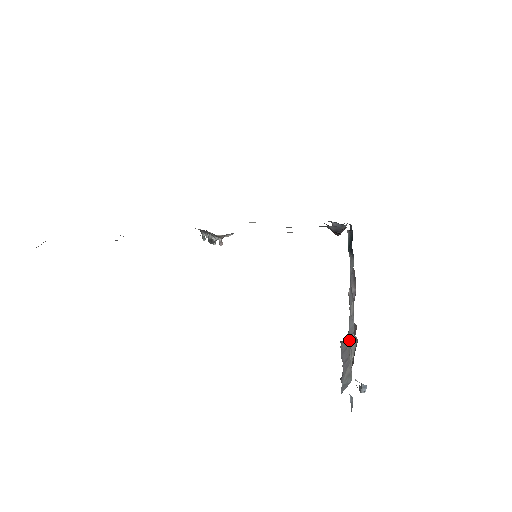
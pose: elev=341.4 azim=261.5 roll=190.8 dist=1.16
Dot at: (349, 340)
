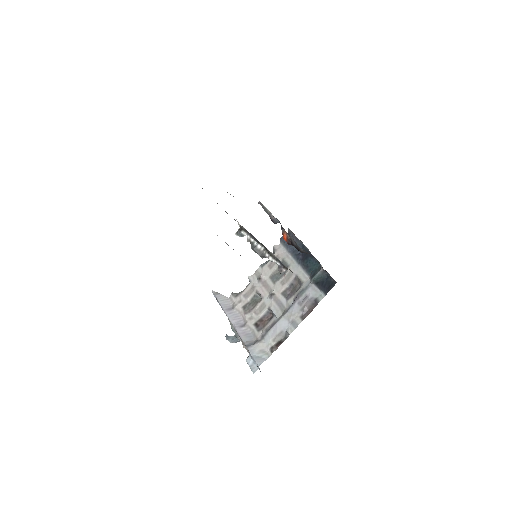
Dot at: (272, 329)
